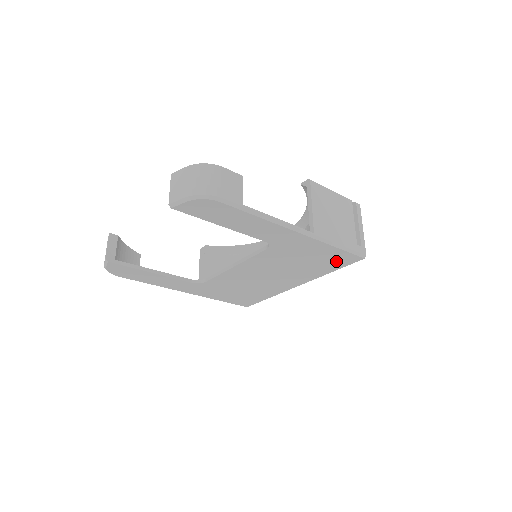
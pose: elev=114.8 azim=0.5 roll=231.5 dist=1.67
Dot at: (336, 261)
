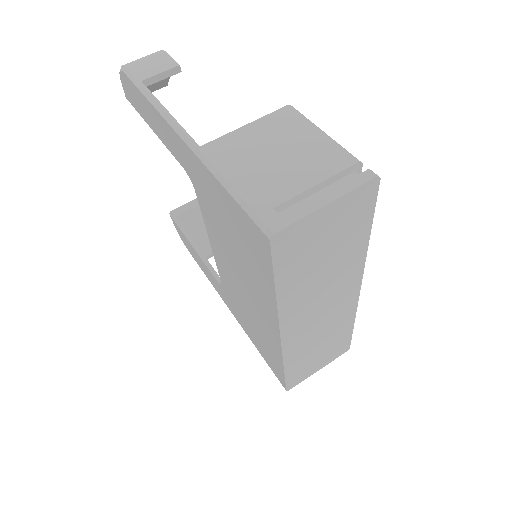
Dot at: (254, 245)
